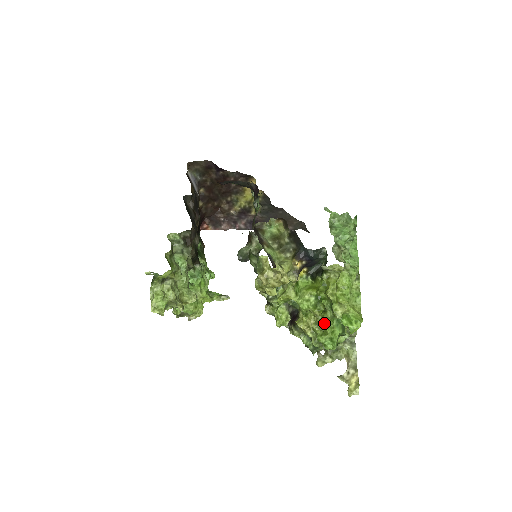
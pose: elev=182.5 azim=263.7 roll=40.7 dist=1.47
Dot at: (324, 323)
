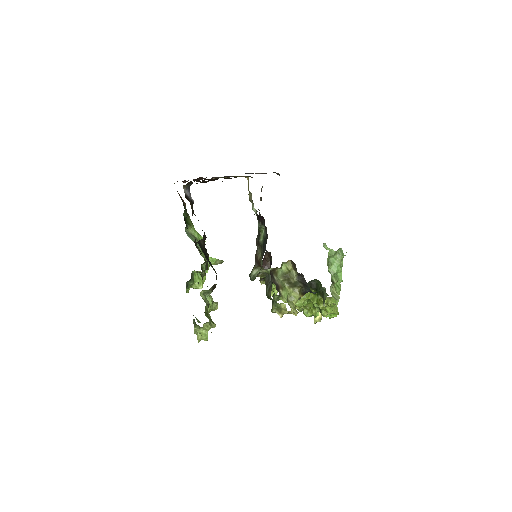
Dot at: (312, 313)
